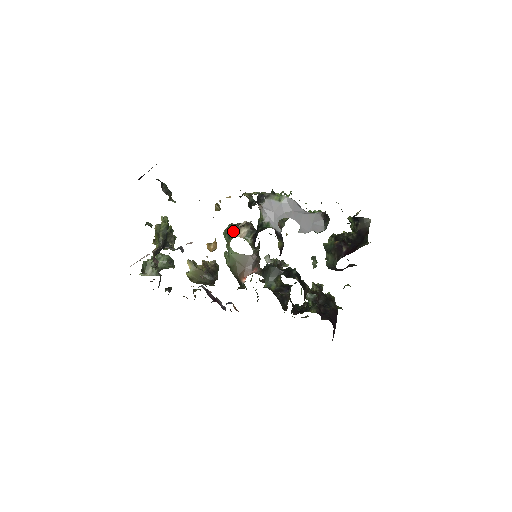
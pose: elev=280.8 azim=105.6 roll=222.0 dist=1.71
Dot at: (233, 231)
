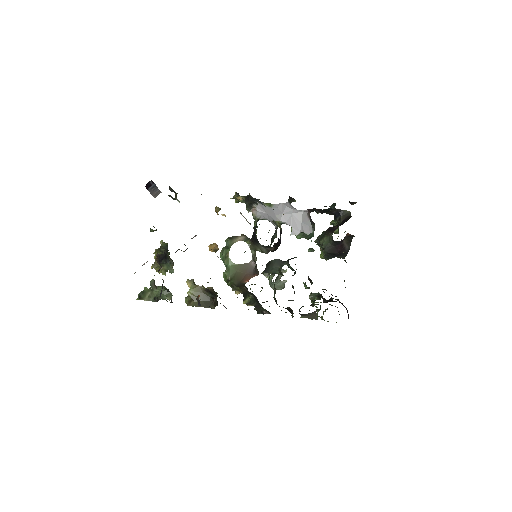
Dot at: (231, 240)
